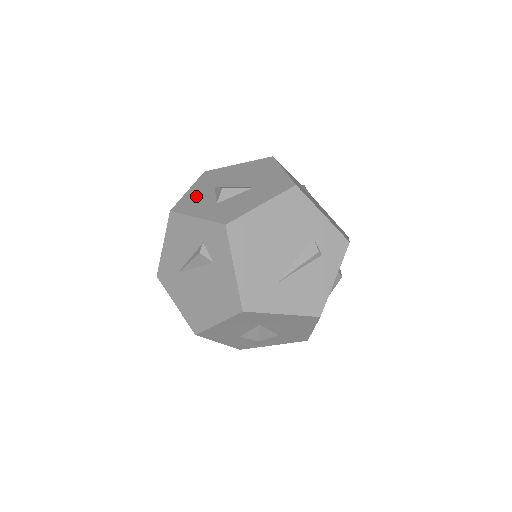
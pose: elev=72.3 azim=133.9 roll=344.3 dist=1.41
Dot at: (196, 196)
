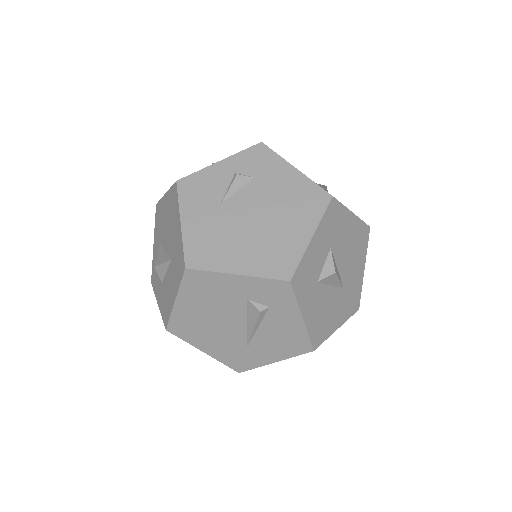
Dot at: occluded
